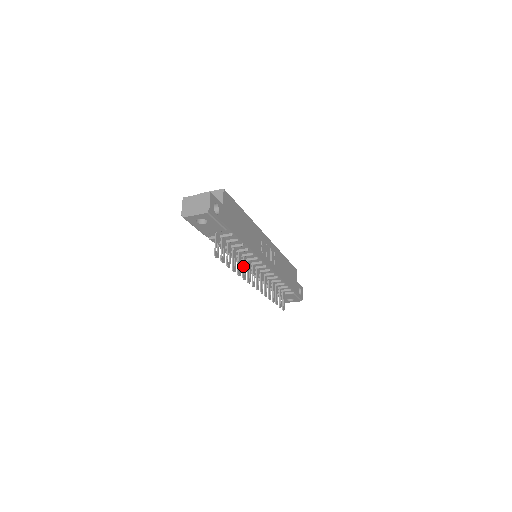
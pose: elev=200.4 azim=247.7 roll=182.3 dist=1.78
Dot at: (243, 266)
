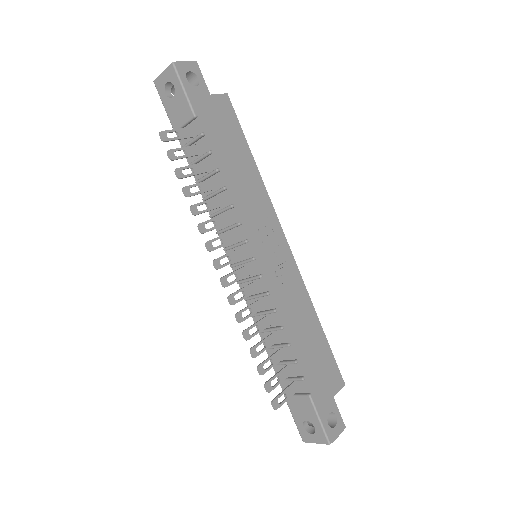
Dot at: (212, 219)
